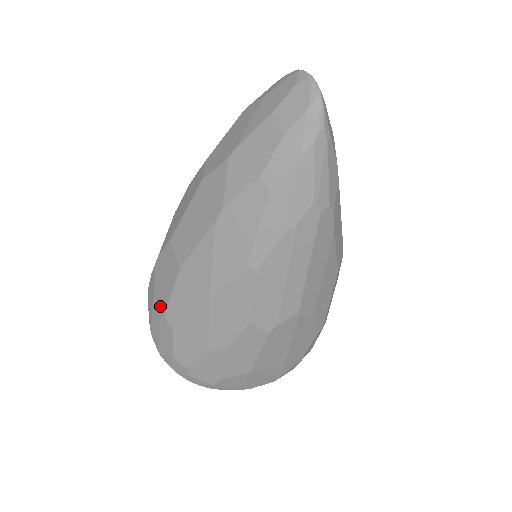
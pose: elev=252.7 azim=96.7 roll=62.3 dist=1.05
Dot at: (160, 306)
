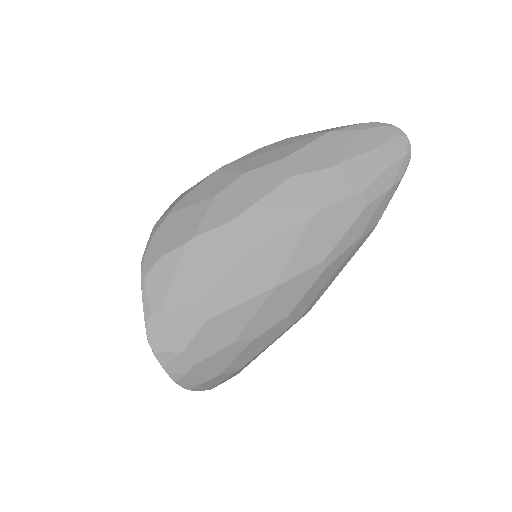
Dot at: (190, 292)
